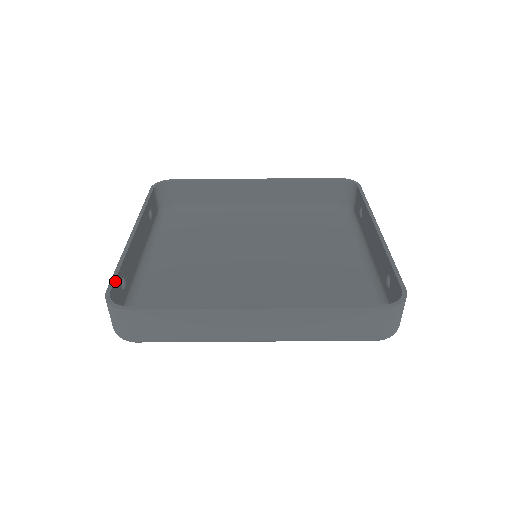
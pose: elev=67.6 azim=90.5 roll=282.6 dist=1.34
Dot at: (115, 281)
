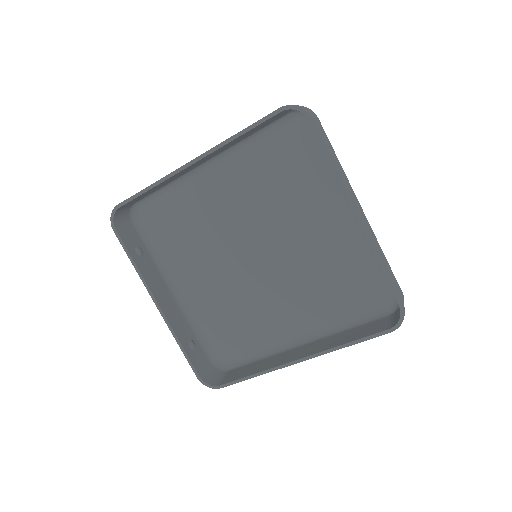
Dot at: (193, 365)
